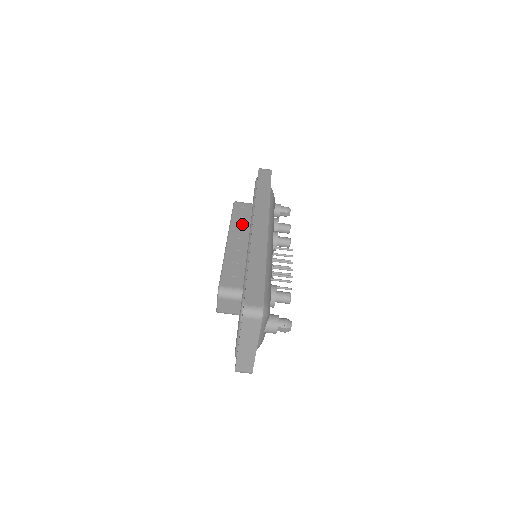
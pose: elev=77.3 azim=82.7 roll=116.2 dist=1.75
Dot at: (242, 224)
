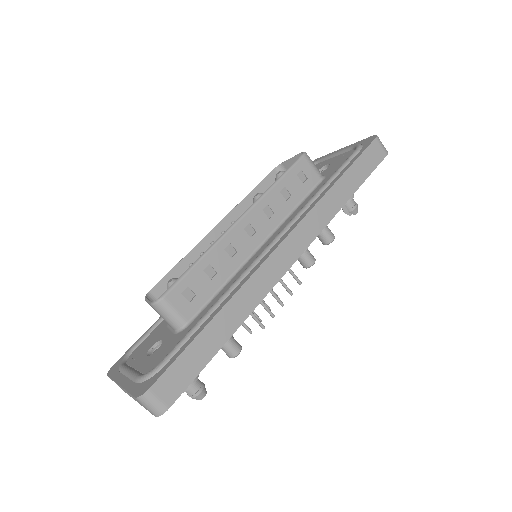
Dot at: (279, 205)
